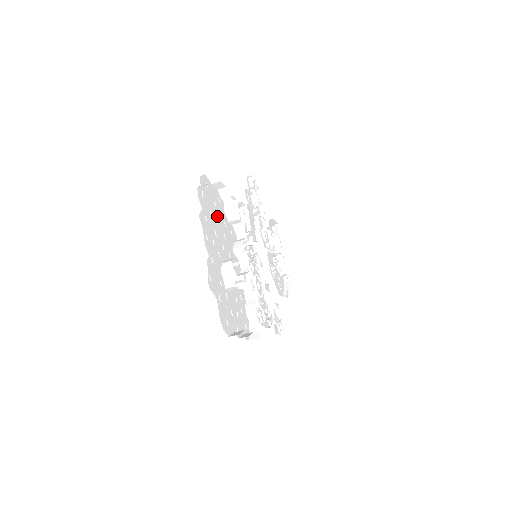
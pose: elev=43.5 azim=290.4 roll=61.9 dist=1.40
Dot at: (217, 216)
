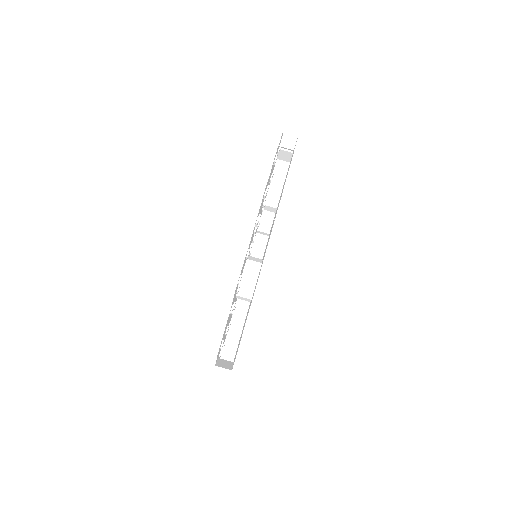
Dot at: occluded
